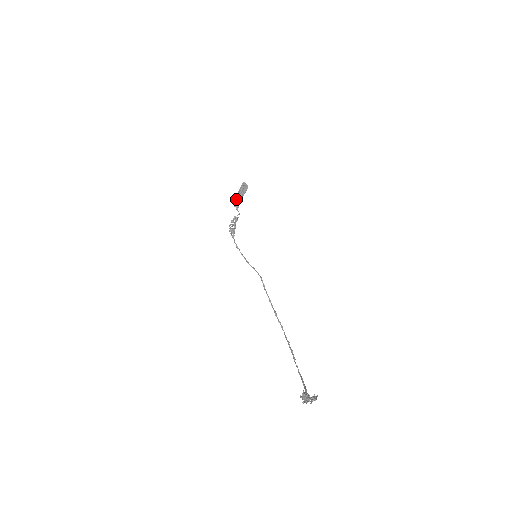
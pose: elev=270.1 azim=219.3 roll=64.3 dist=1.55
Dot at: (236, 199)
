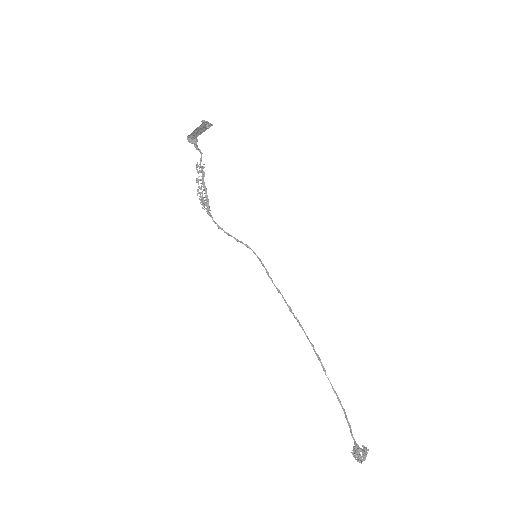
Dot at: (191, 134)
